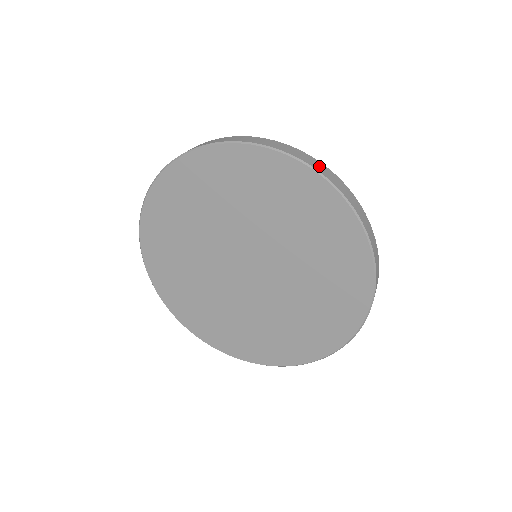
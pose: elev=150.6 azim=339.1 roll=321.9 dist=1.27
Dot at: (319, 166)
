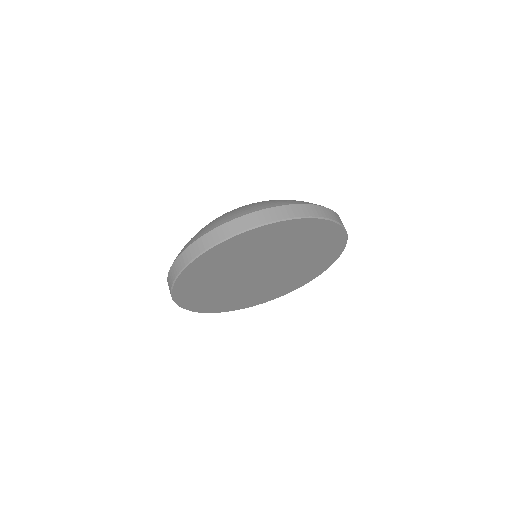
Dot at: (284, 212)
